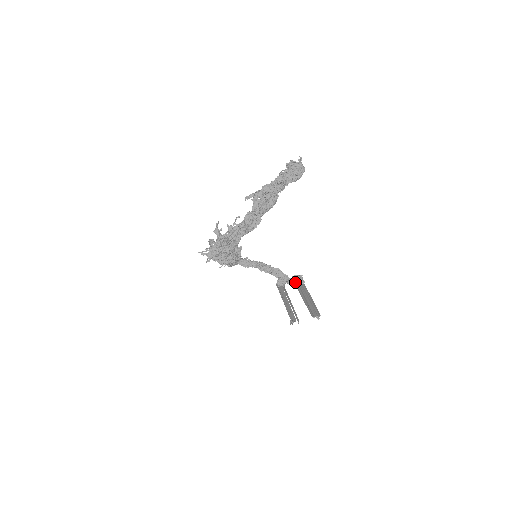
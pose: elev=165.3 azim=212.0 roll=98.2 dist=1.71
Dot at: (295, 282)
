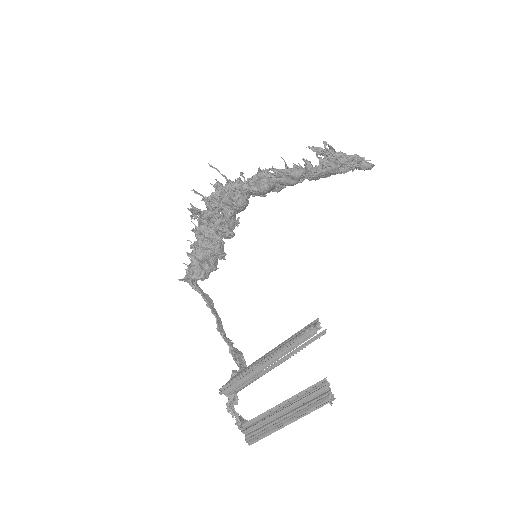
Dot at: (241, 423)
